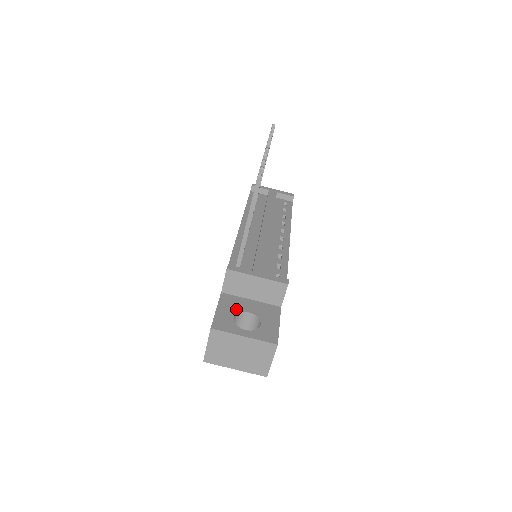
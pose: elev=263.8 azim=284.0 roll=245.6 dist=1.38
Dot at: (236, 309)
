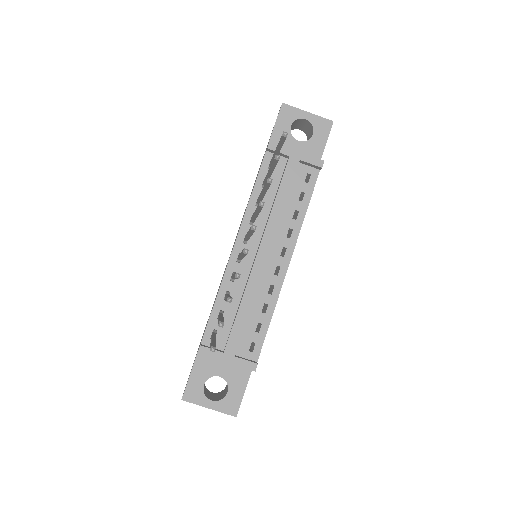
Dot at: (208, 373)
